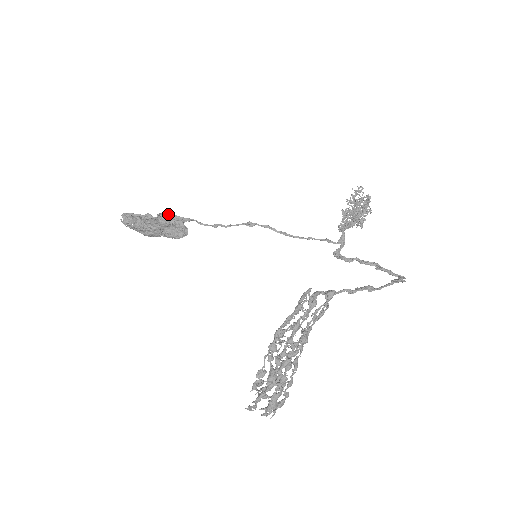
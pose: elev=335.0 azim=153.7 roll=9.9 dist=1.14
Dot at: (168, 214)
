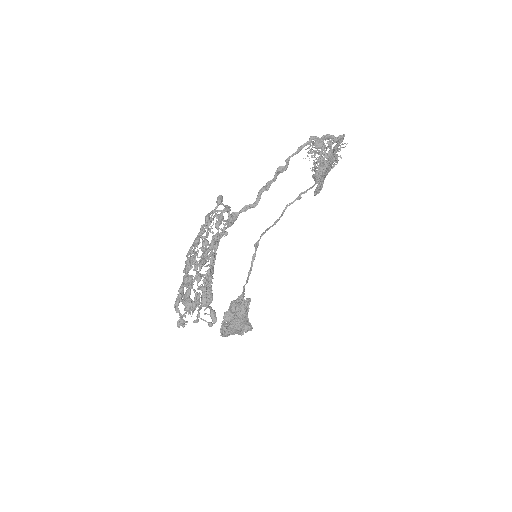
Dot at: (233, 301)
